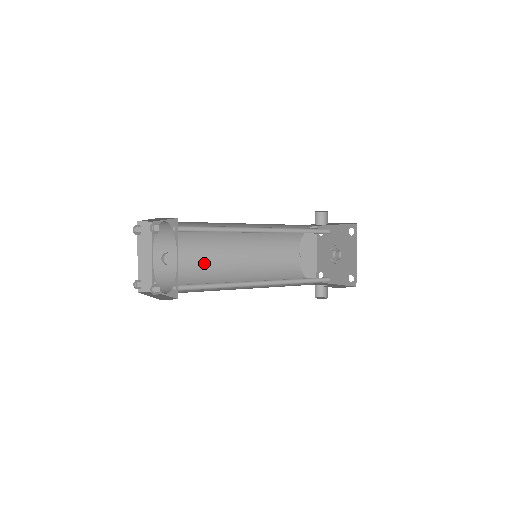
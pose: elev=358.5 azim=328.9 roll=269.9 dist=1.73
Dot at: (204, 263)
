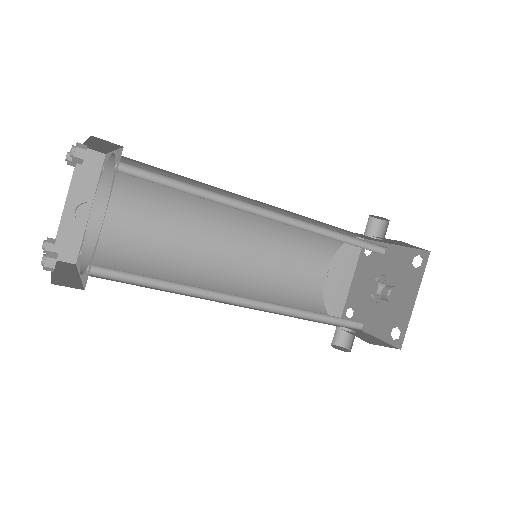
Dot at: (174, 244)
